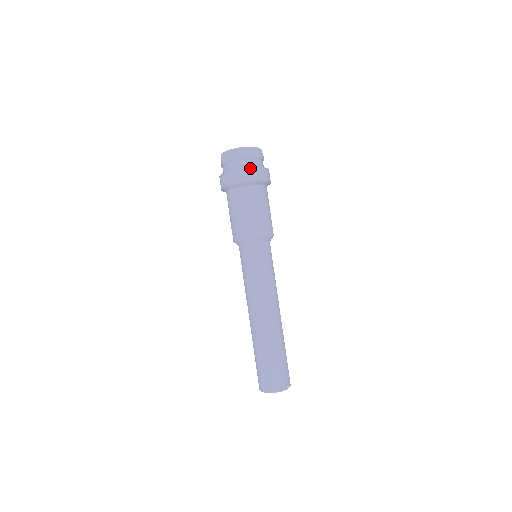
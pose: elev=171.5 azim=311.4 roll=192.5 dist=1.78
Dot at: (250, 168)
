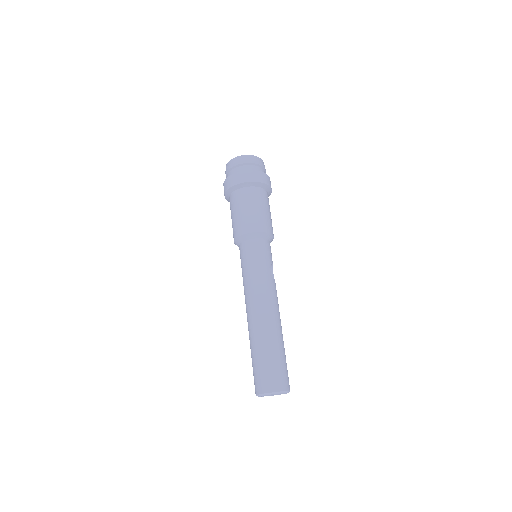
Dot at: (231, 175)
